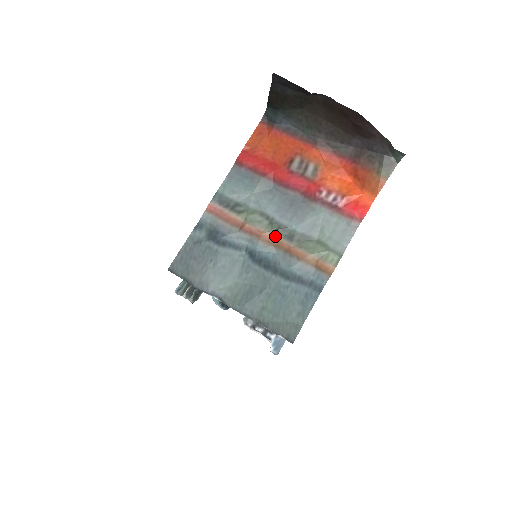
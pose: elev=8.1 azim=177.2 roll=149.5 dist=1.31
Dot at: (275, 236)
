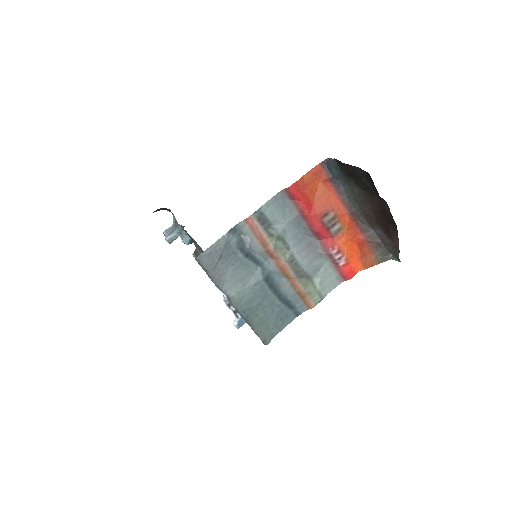
Dot at: (287, 266)
